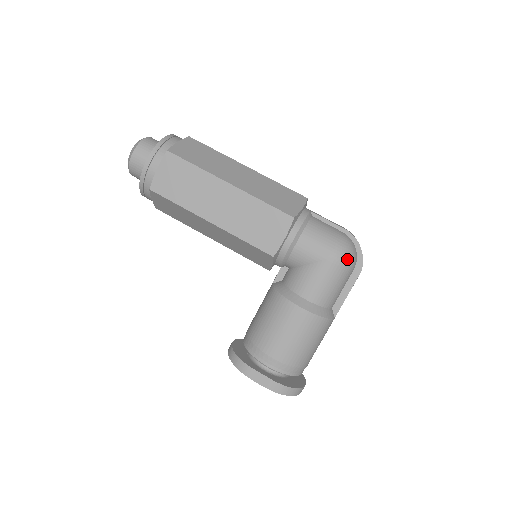
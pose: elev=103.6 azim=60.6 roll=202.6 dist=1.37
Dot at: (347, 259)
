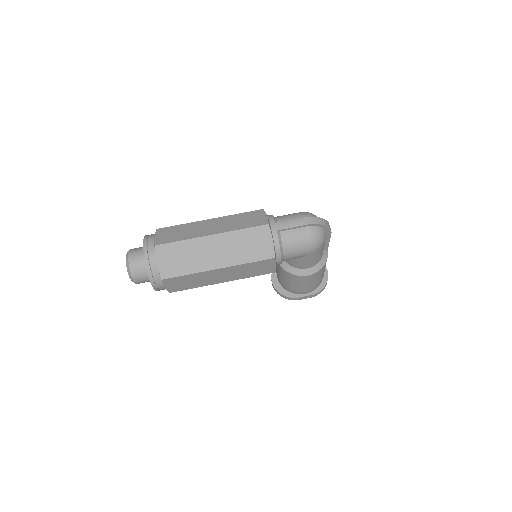
Dot at: (321, 243)
